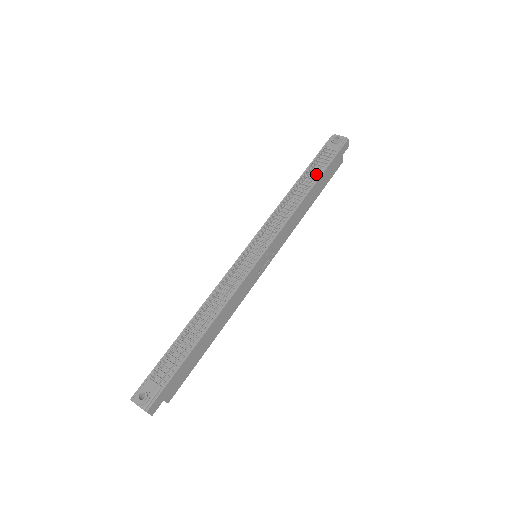
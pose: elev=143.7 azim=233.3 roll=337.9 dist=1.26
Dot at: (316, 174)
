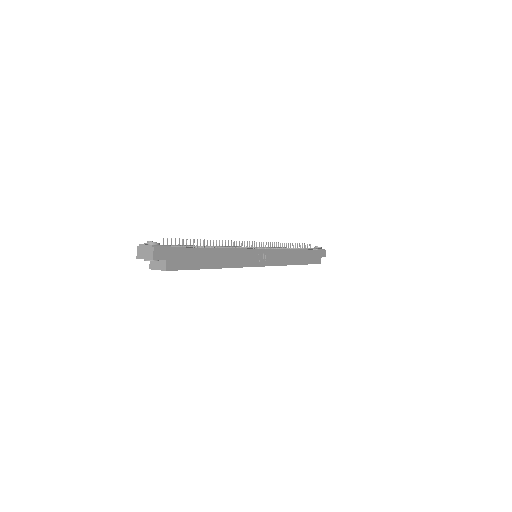
Dot at: occluded
